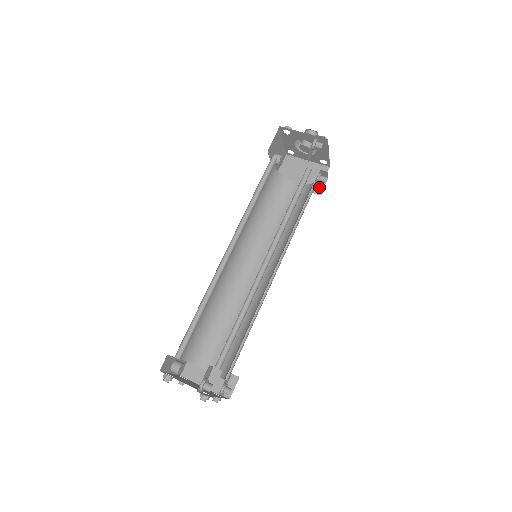
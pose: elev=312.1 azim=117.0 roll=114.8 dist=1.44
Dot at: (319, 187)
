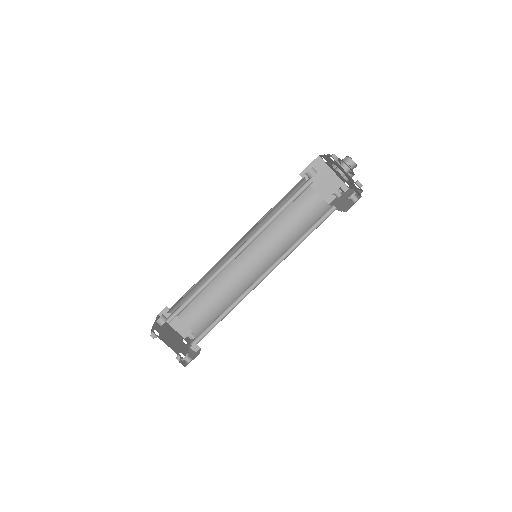
Dot at: (331, 197)
